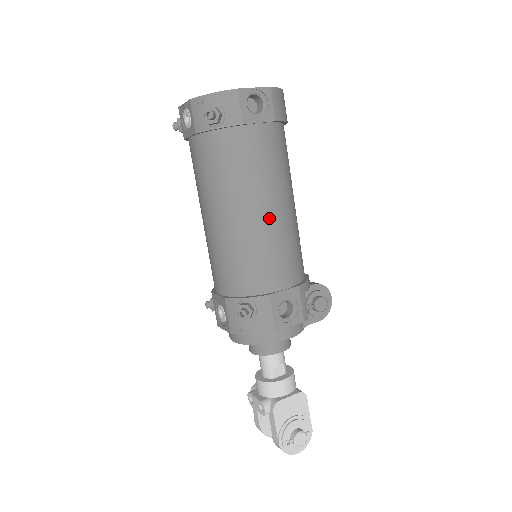
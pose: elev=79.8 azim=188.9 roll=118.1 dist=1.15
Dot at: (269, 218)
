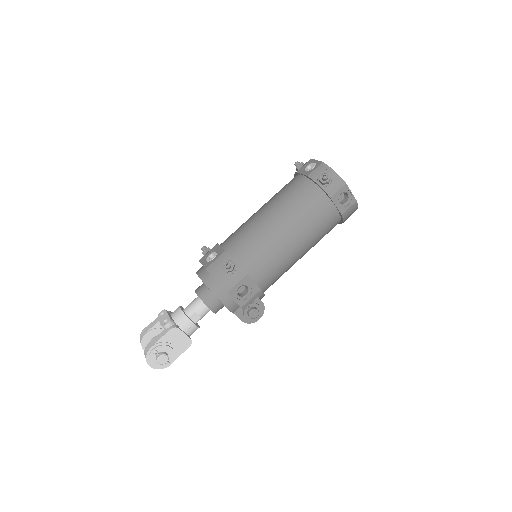
Dot at: (290, 245)
